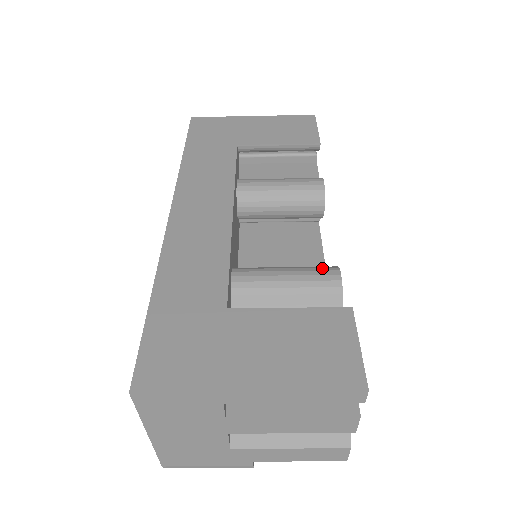
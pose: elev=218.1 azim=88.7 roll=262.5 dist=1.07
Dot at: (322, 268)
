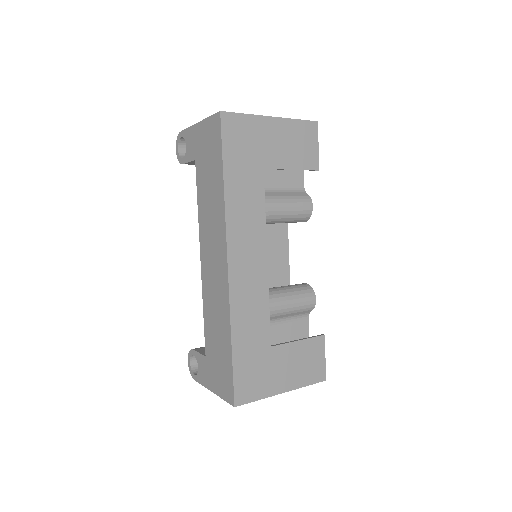
Dot at: (307, 294)
